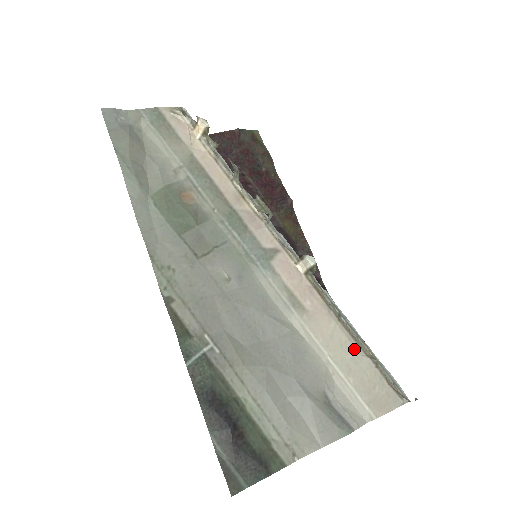
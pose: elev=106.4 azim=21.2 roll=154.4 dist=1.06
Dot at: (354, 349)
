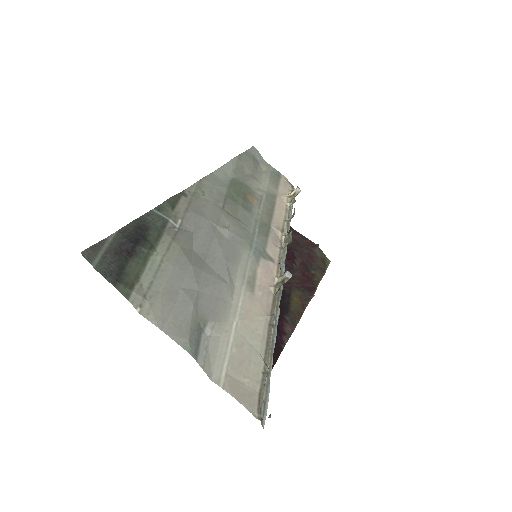
Dot at: (259, 345)
